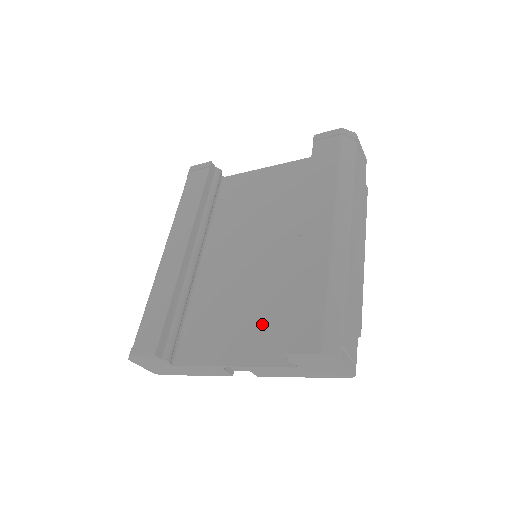
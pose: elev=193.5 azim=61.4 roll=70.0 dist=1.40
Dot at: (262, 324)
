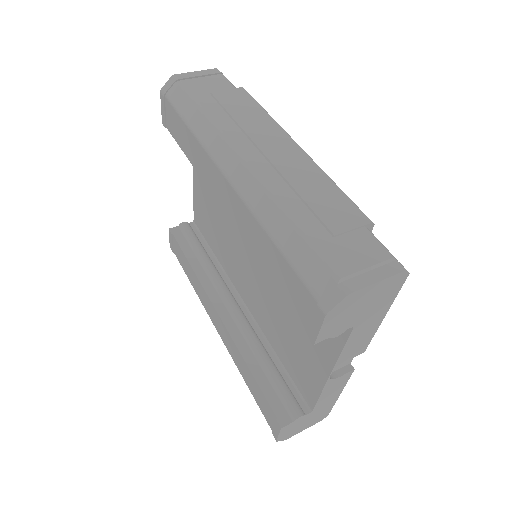
Dot at: occluded
